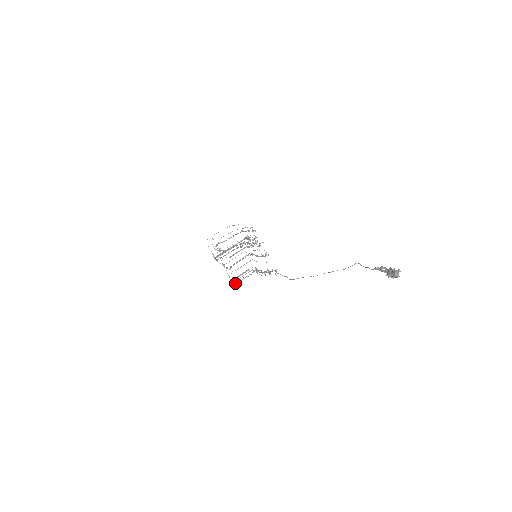
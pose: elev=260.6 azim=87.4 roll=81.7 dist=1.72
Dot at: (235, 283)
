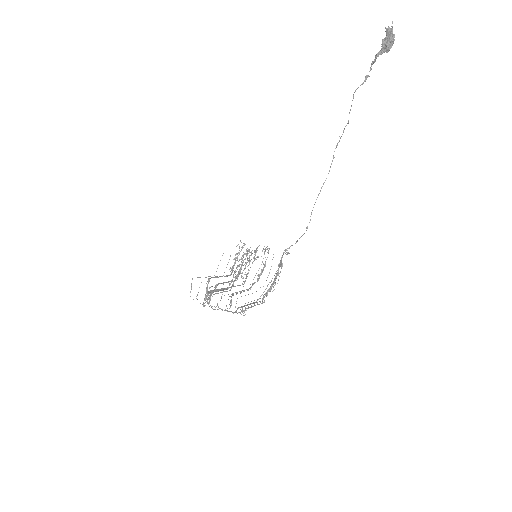
Dot at: (243, 315)
